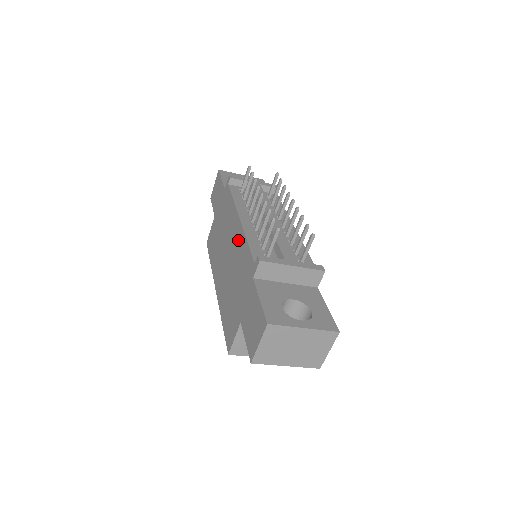
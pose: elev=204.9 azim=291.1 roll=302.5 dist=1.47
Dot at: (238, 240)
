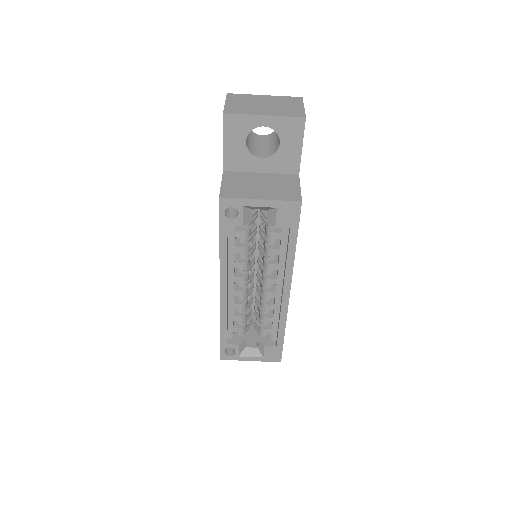
Dot at: occluded
